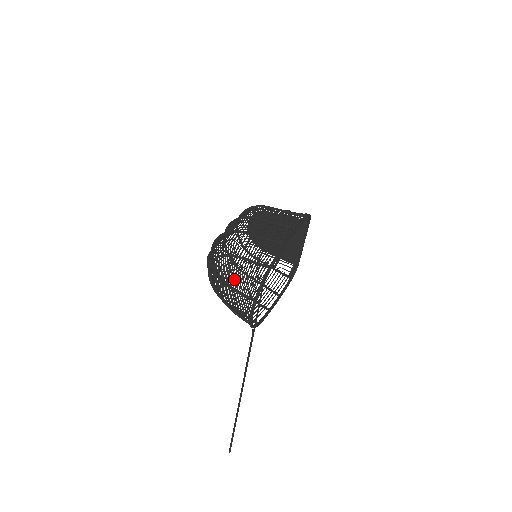
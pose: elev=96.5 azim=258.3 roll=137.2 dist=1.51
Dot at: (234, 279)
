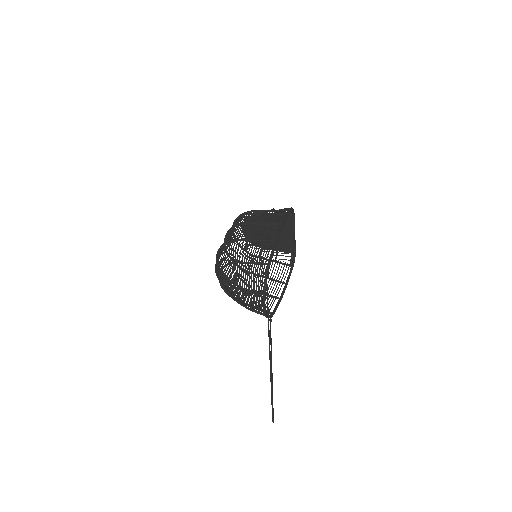
Dot at: (242, 282)
